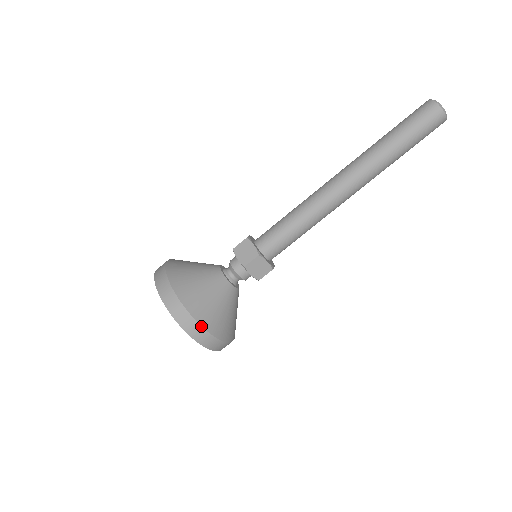
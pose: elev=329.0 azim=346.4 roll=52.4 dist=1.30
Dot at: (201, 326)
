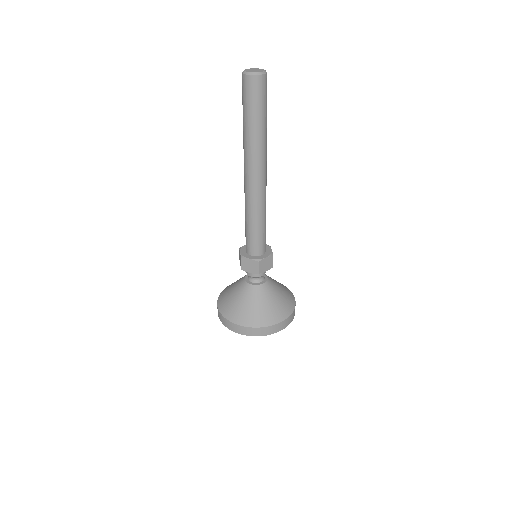
Dot at: (274, 325)
